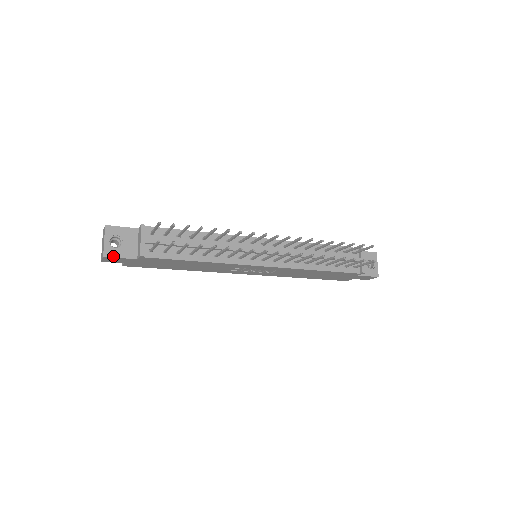
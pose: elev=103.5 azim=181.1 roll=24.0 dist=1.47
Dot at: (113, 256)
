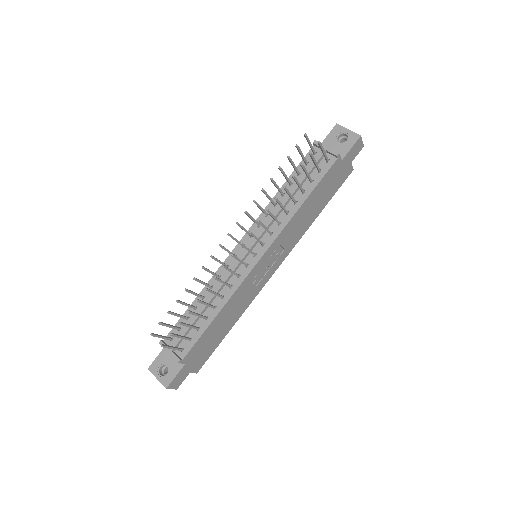
Dot at: (170, 381)
